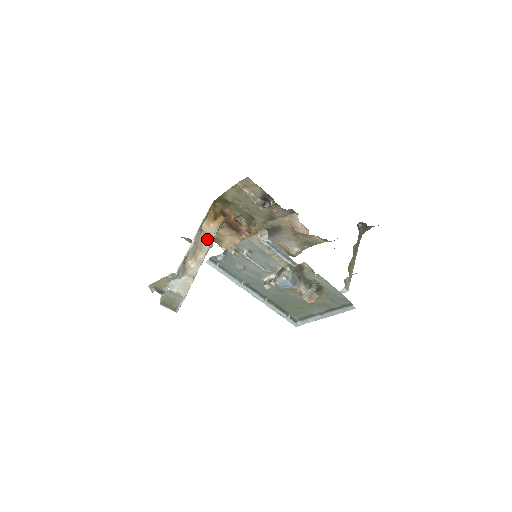
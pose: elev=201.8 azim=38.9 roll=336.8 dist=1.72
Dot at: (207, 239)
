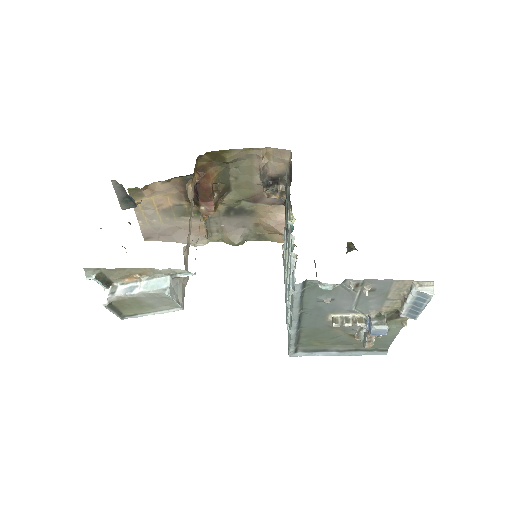
Dot at: (192, 210)
